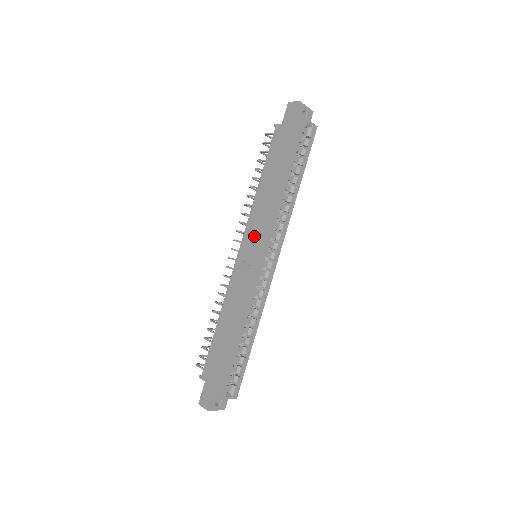
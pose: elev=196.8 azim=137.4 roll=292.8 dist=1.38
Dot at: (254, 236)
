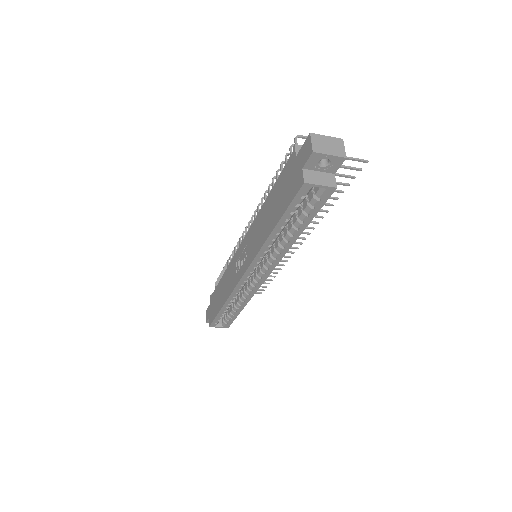
Dot at: (247, 249)
